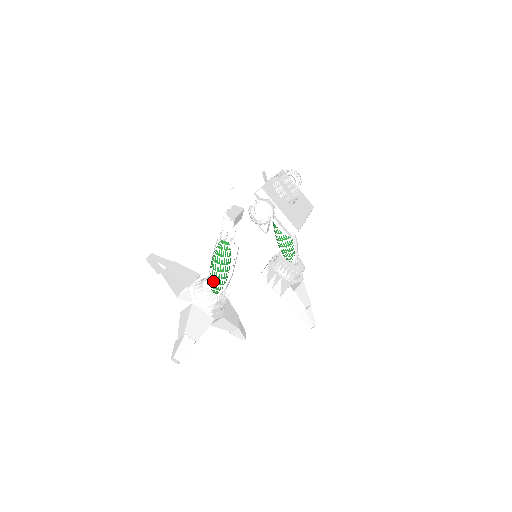
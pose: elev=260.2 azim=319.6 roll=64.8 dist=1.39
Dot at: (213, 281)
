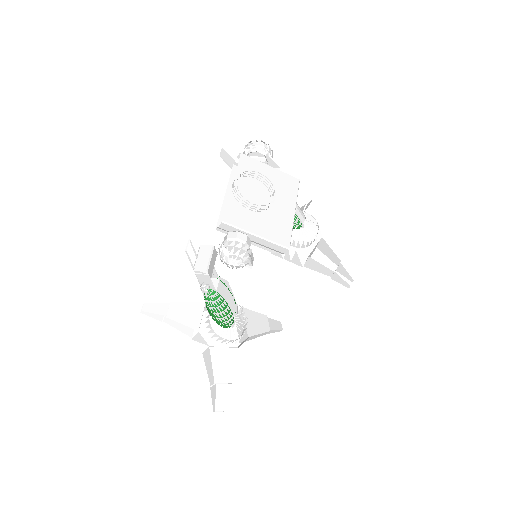
Dot at: (219, 324)
